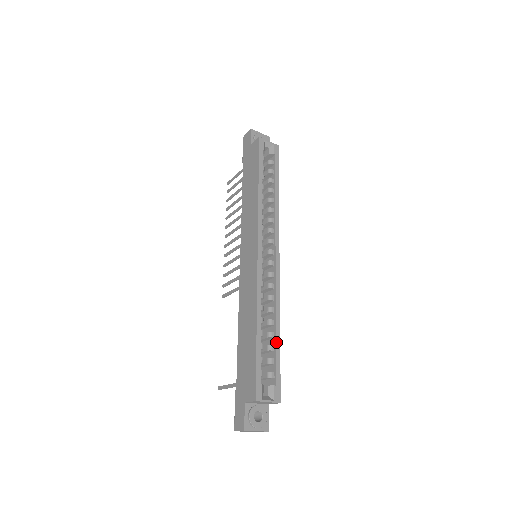
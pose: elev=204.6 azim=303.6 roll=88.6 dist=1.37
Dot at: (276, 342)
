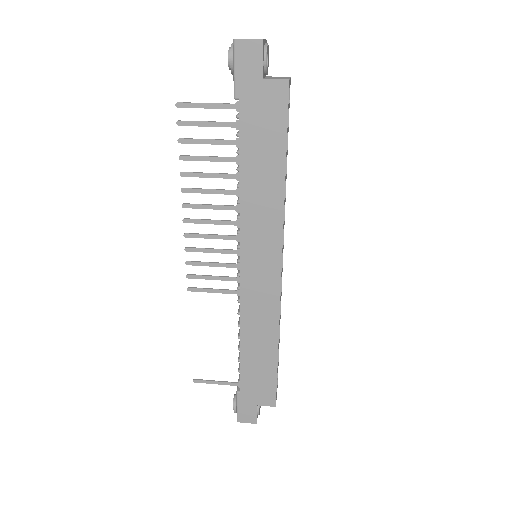
Dot at: occluded
